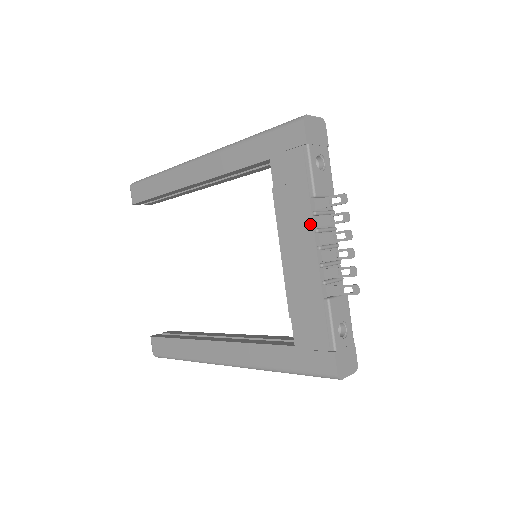
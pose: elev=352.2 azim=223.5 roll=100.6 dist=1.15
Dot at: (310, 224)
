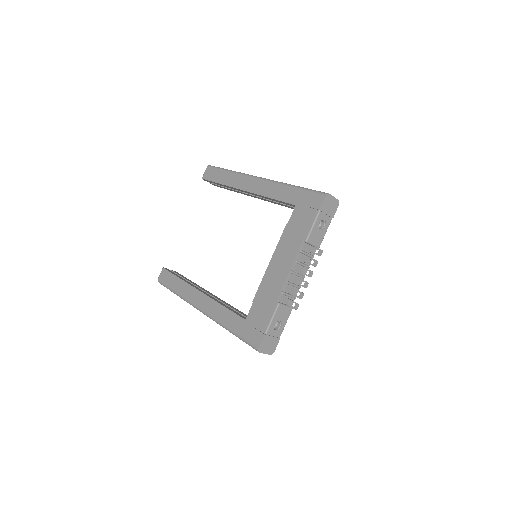
Dot at: (294, 255)
